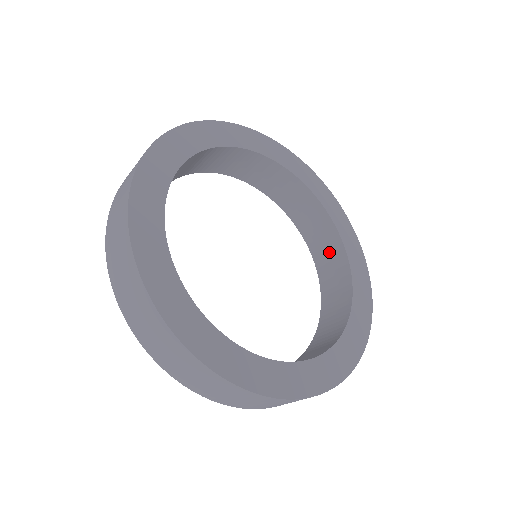
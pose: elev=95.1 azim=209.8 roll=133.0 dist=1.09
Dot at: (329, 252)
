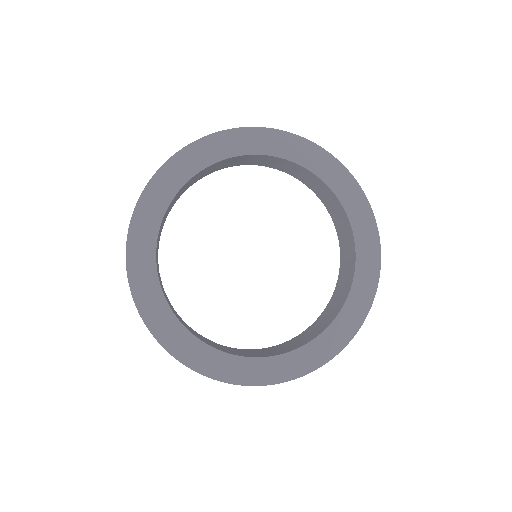
Dot at: (329, 199)
